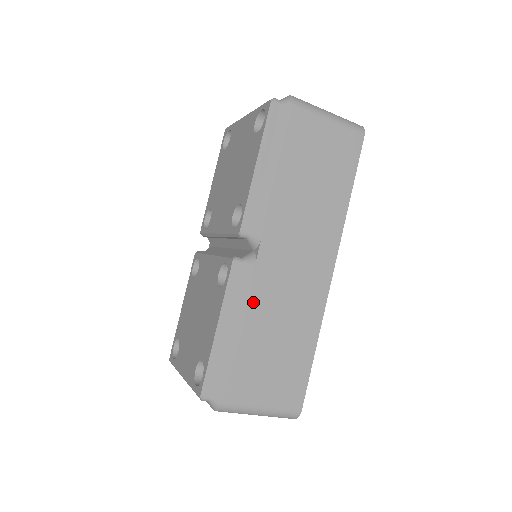
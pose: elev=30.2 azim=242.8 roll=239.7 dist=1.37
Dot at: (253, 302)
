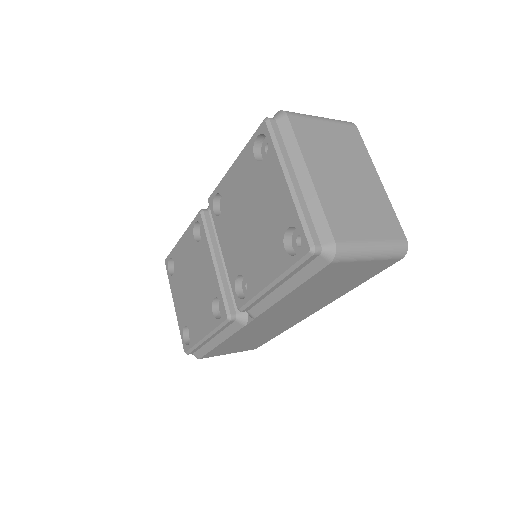
Dot at: (236, 335)
